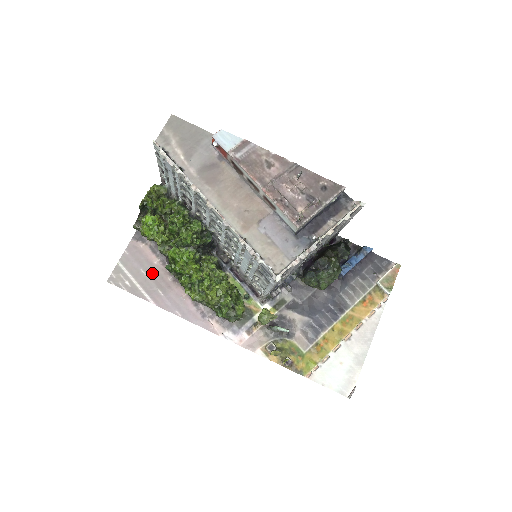
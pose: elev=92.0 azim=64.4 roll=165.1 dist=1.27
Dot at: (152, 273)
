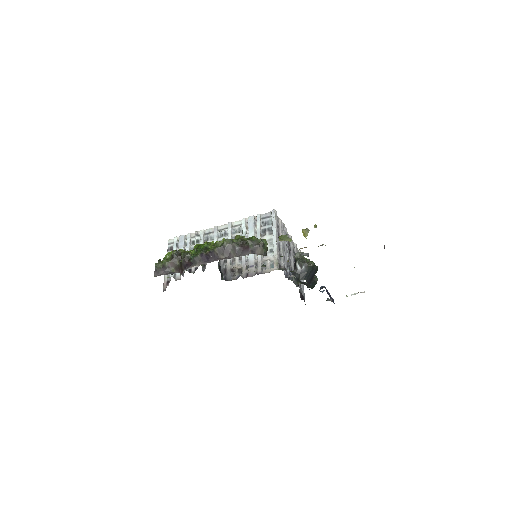
Dot at: occluded
